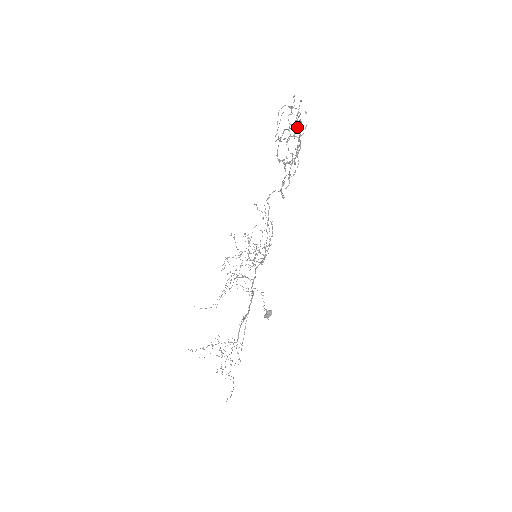
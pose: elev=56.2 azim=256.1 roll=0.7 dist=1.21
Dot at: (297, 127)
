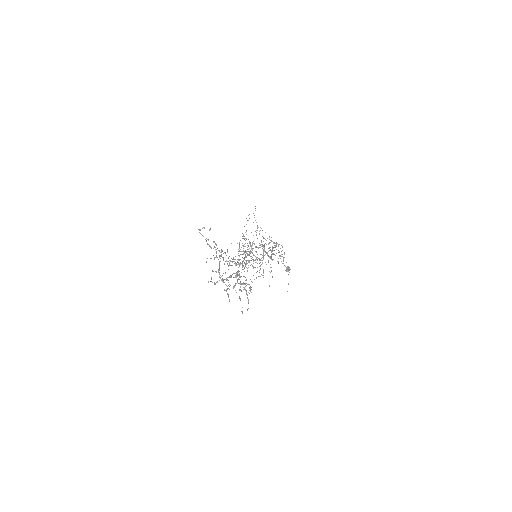
Dot at: (228, 265)
